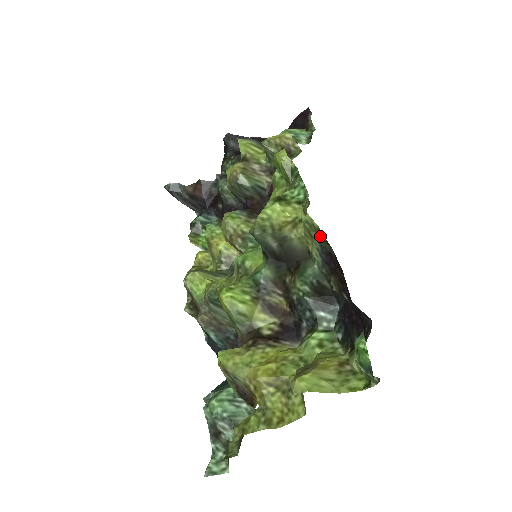
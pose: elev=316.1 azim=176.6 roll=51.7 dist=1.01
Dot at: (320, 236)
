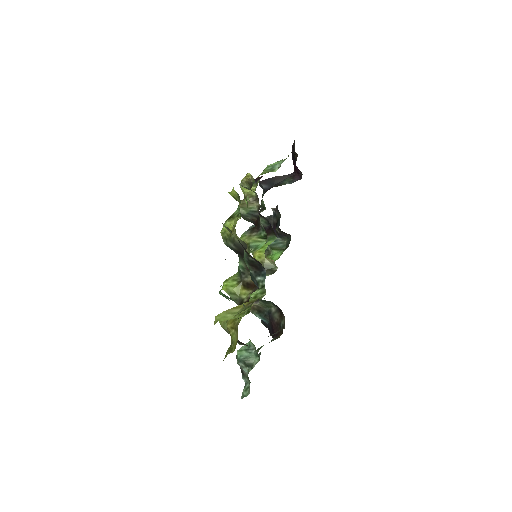
Dot at: occluded
